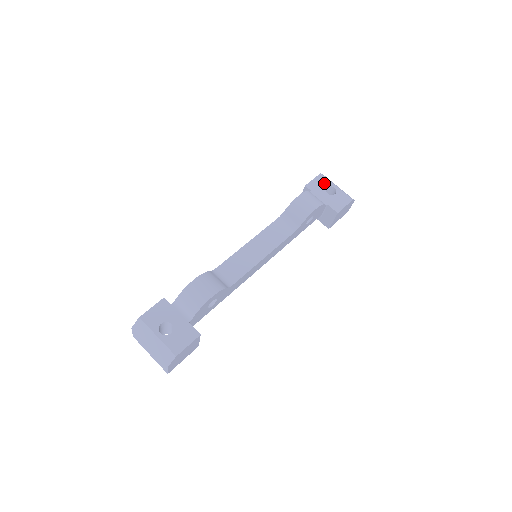
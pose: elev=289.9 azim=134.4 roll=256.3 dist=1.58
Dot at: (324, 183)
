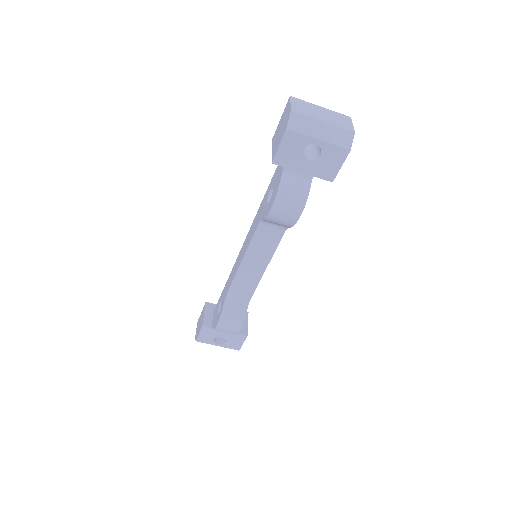
Dot at: (298, 145)
